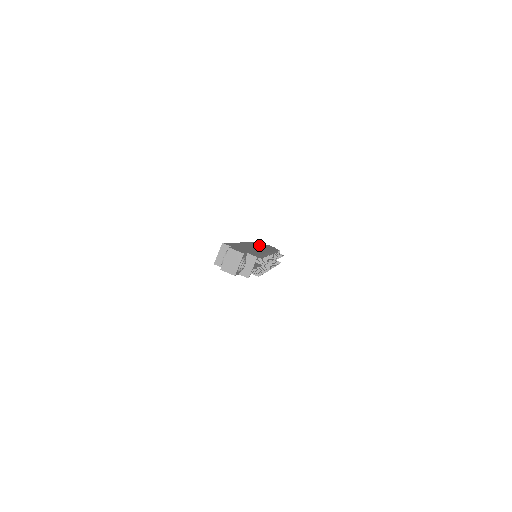
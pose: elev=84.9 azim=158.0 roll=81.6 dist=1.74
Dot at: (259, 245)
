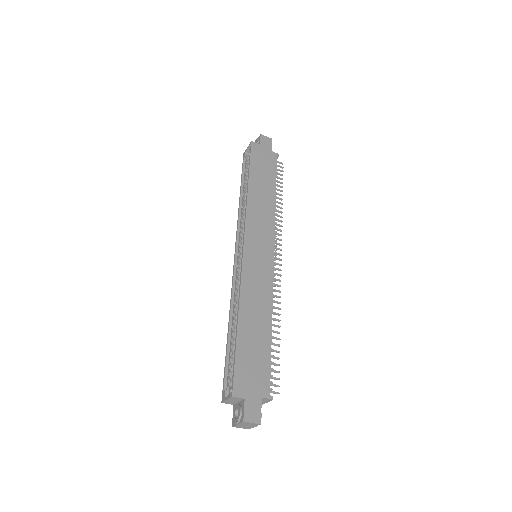
Dot at: (256, 207)
